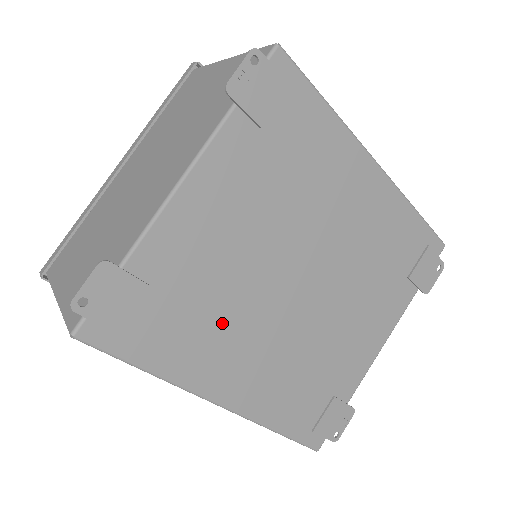
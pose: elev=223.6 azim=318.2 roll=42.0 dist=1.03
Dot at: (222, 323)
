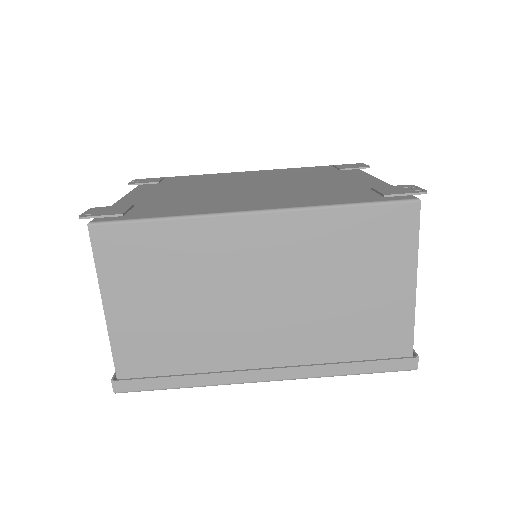
Dot at: (207, 201)
